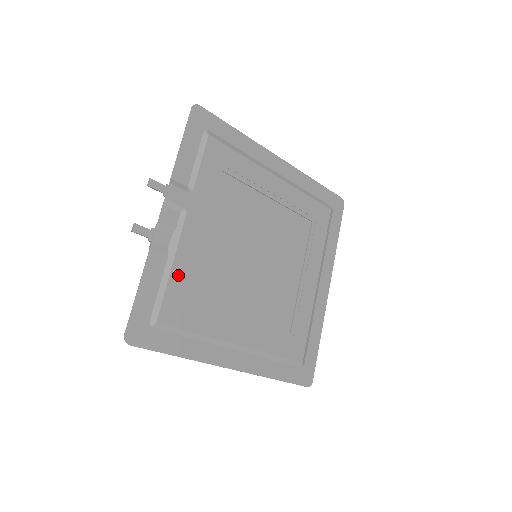
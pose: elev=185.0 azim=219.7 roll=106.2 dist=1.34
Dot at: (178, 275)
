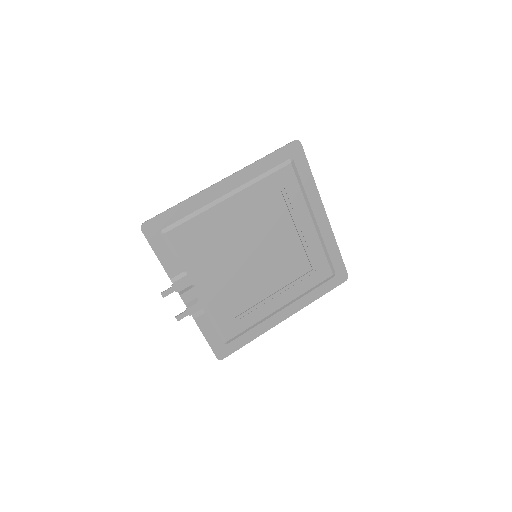
Dot at: (219, 315)
